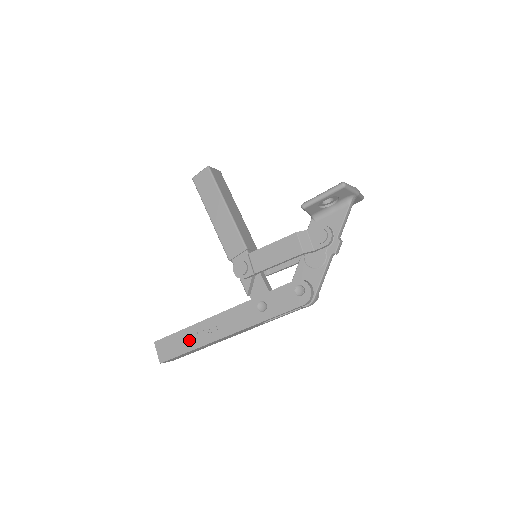
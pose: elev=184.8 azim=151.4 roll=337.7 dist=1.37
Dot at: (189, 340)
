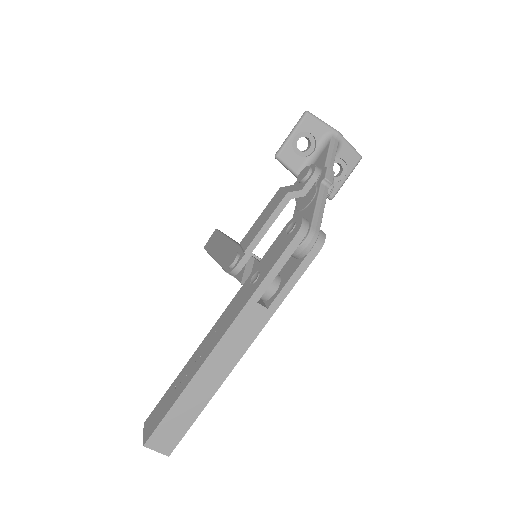
Dot at: (179, 385)
